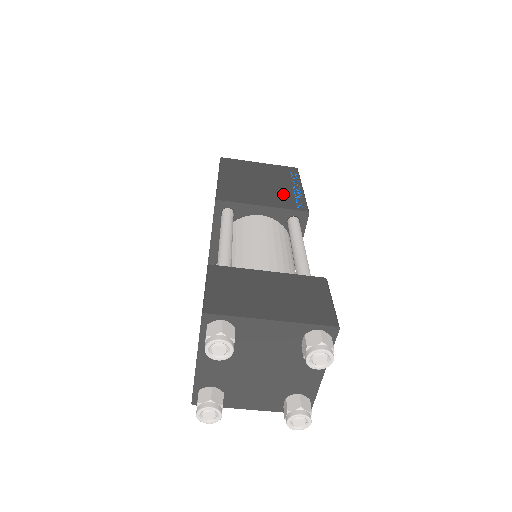
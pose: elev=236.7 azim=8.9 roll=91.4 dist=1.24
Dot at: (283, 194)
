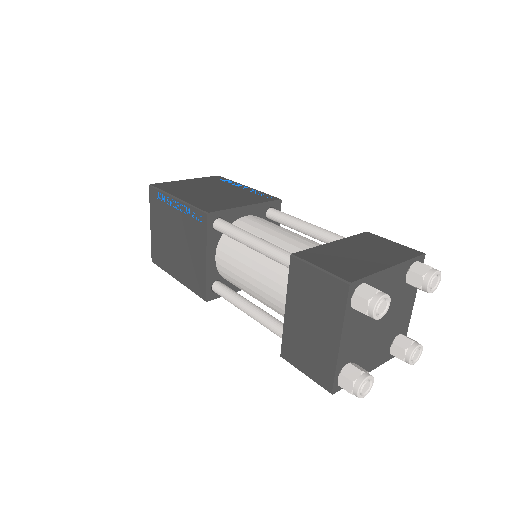
Dot at: (244, 194)
